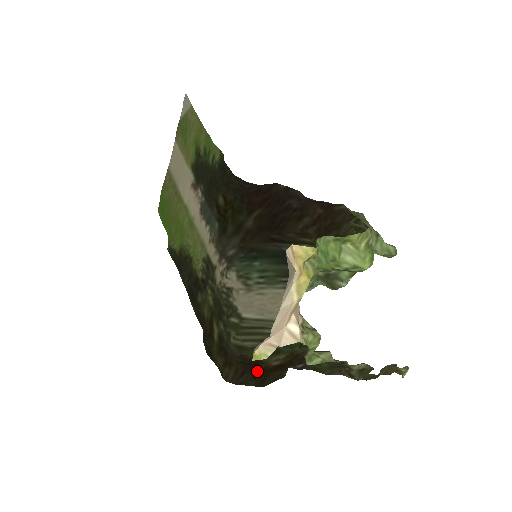
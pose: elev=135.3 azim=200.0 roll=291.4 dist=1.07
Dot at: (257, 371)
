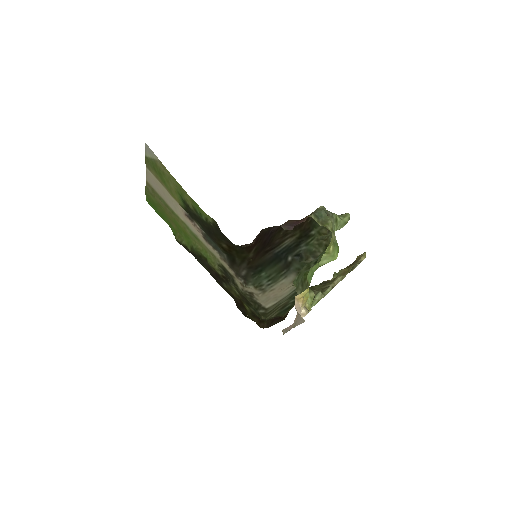
Dot at: (280, 318)
